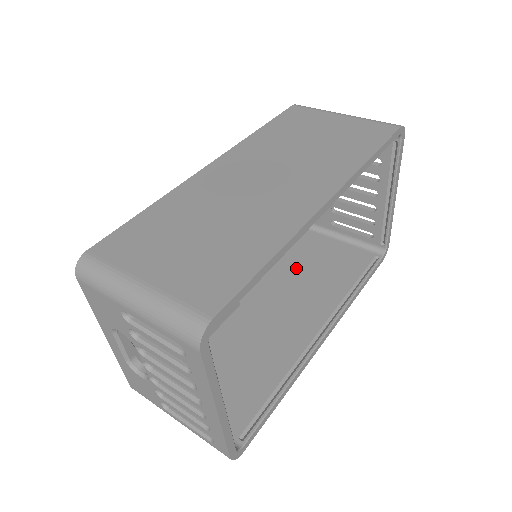
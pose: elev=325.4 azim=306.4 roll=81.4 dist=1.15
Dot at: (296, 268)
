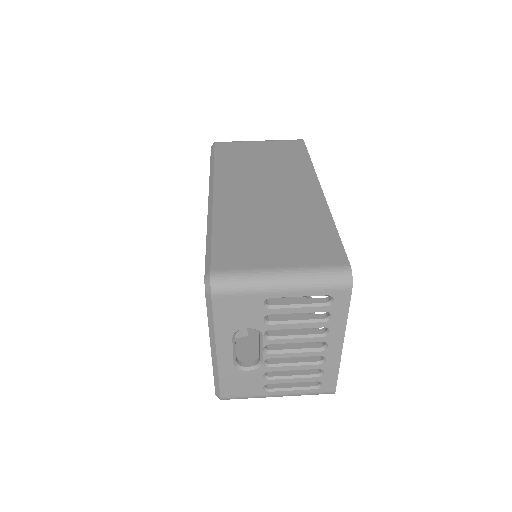
Dot at: occluded
